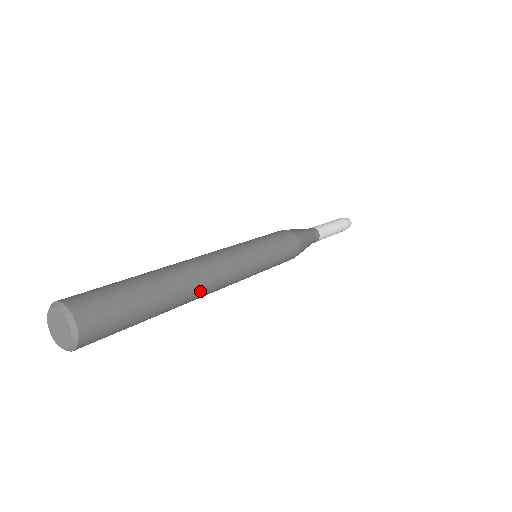
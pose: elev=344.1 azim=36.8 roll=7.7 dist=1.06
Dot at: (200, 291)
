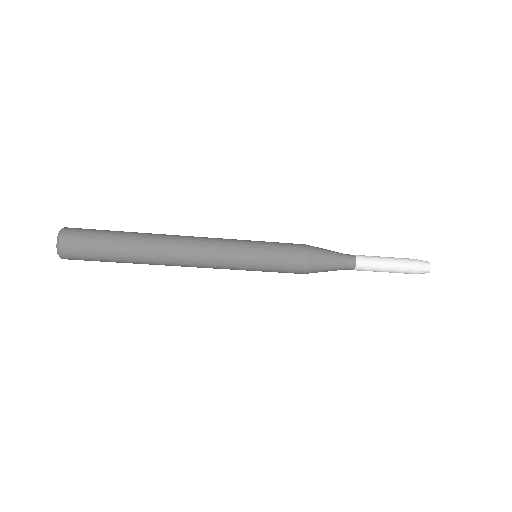
Dot at: (169, 237)
